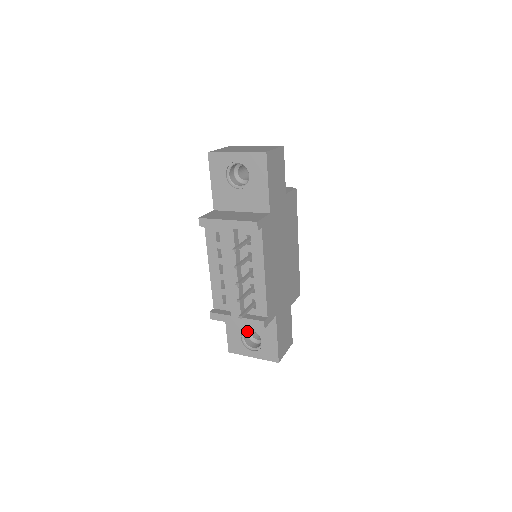
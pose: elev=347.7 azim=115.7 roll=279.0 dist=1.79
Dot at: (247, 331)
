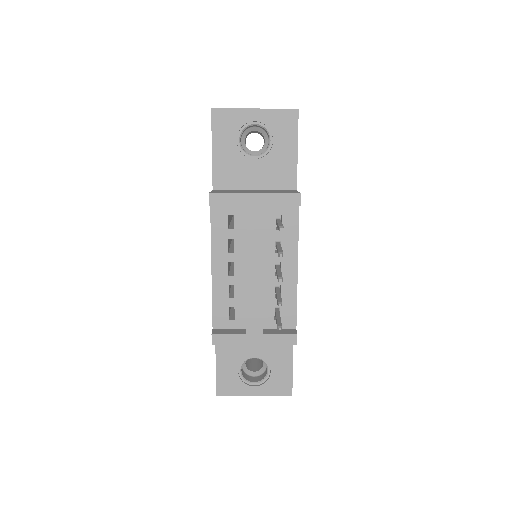
Dot at: occluded
